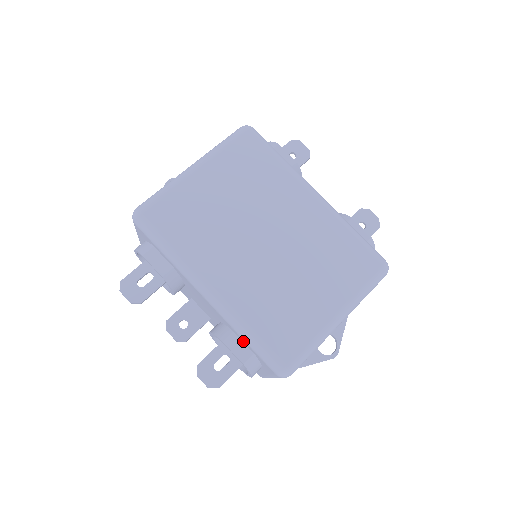
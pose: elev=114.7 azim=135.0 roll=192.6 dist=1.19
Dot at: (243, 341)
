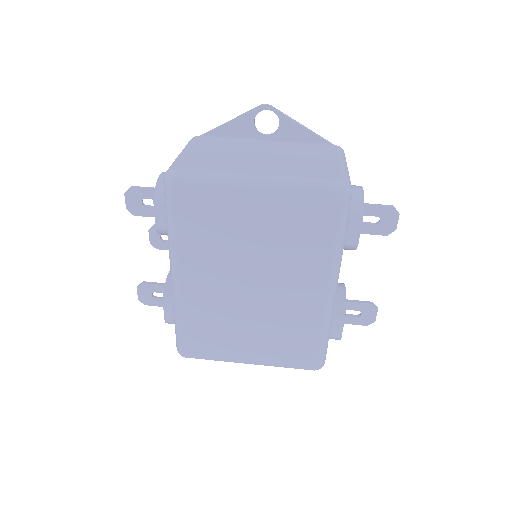
Dot at: occluded
